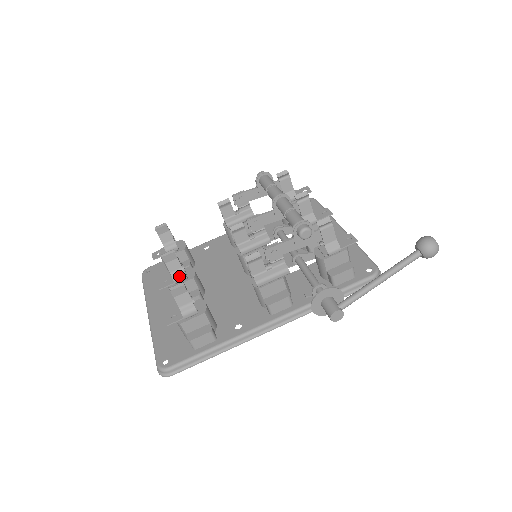
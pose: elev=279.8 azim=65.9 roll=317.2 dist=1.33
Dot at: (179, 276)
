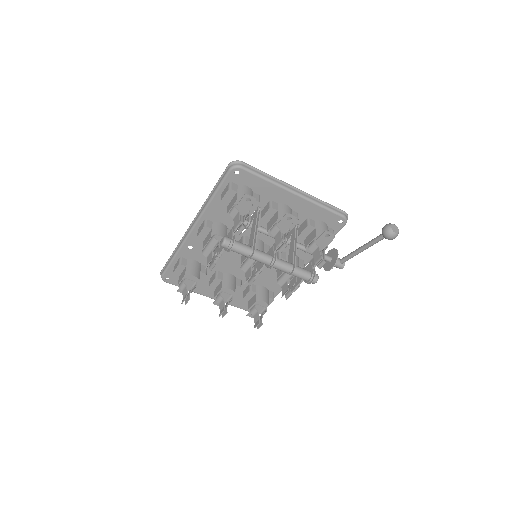
Dot at: occluded
